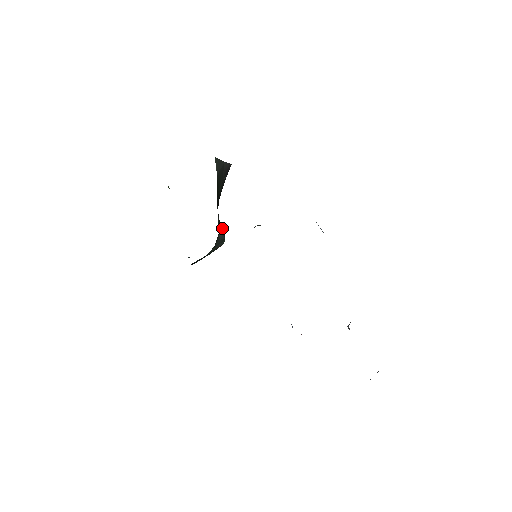
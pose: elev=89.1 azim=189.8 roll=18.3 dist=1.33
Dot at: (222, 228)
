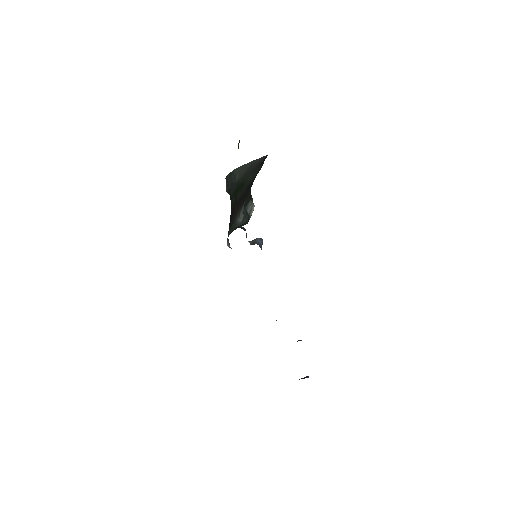
Dot at: (253, 206)
